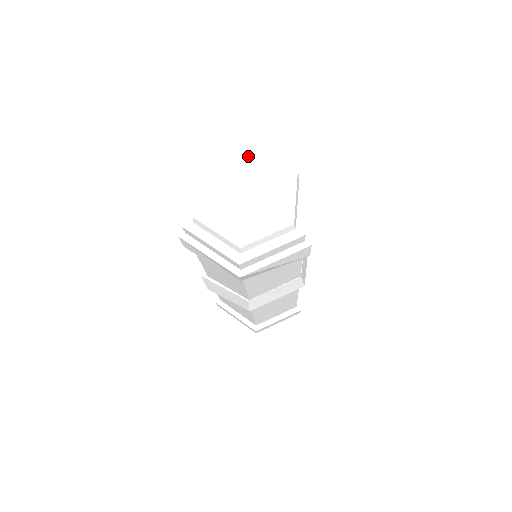
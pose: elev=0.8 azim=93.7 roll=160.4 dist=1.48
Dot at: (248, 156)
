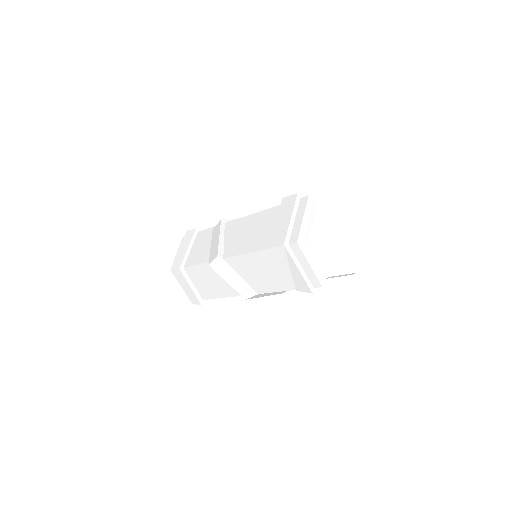
Dot at: (343, 210)
